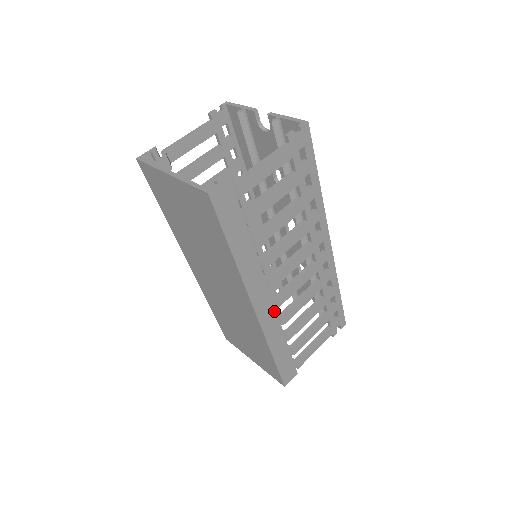
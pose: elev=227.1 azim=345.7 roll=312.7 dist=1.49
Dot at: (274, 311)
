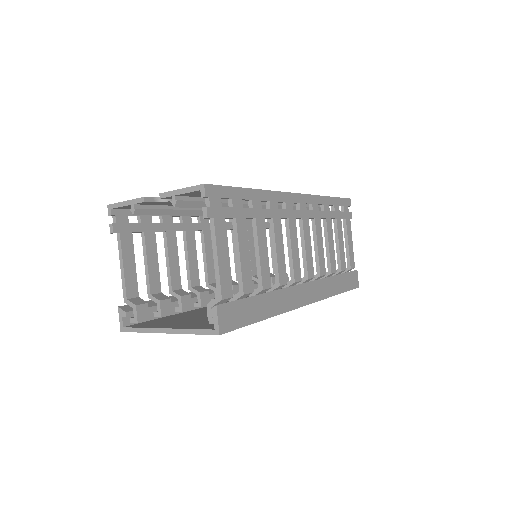
Dot at: (314, 282)
